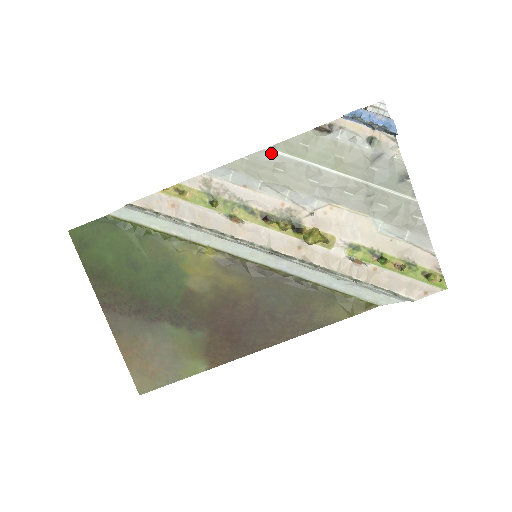
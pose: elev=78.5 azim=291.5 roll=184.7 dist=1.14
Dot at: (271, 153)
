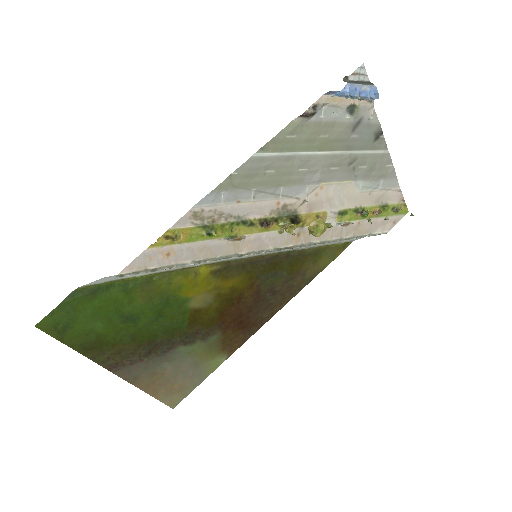
Dot at: (259, 158)
